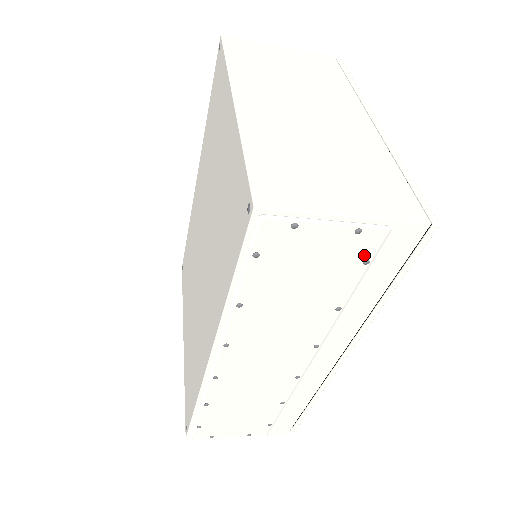
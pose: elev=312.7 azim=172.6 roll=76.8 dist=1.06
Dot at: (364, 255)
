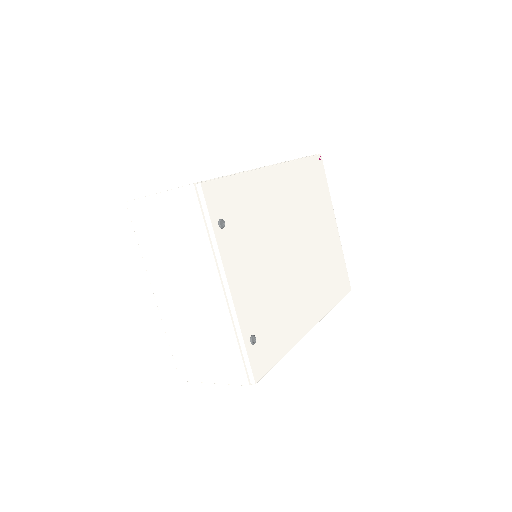
Dot at: occluded
